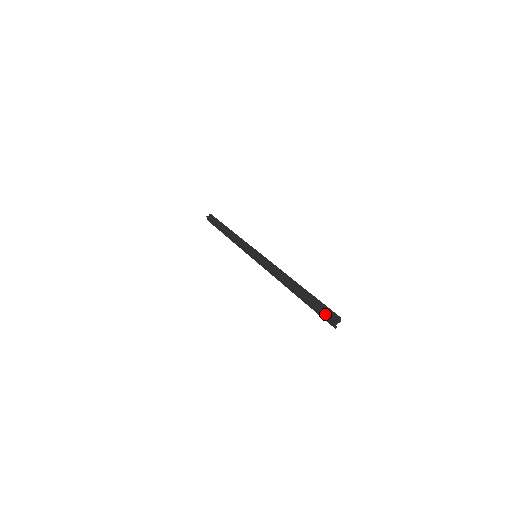
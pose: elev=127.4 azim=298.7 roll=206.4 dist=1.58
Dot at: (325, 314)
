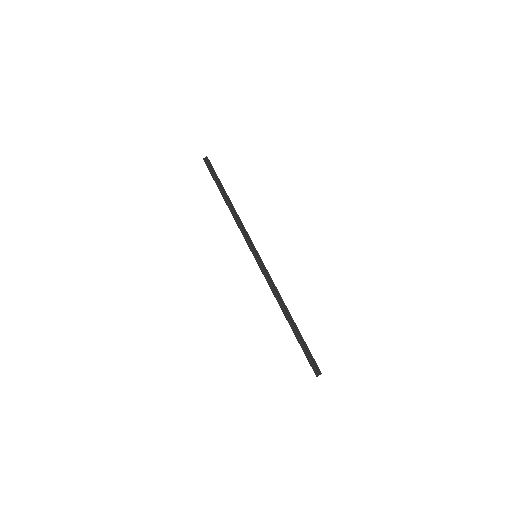
Dot at: (310, 364)
